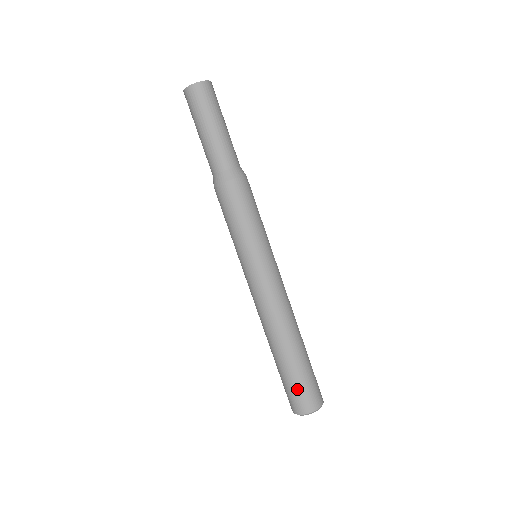
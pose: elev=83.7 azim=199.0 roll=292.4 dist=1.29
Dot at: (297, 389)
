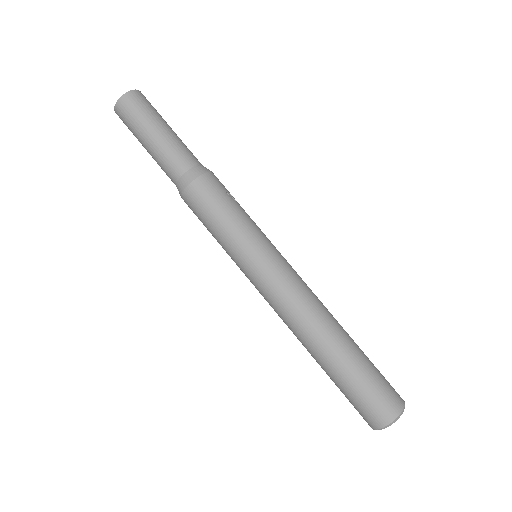
Dot at: (351, 402)
